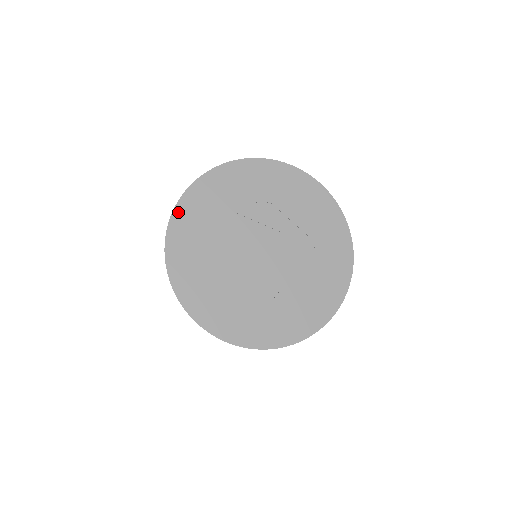
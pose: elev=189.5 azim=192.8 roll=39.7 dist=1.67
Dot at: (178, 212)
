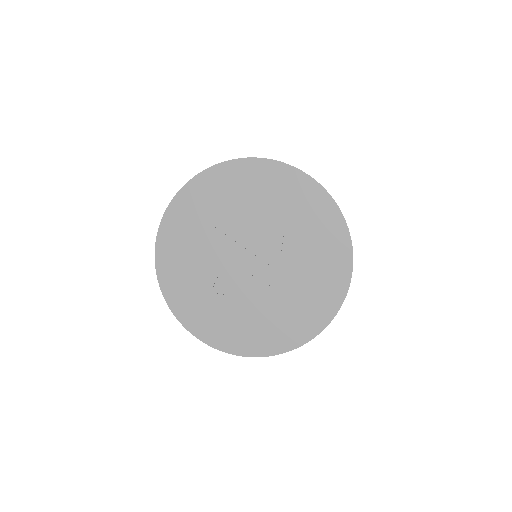
Dot at: (234, 164)
